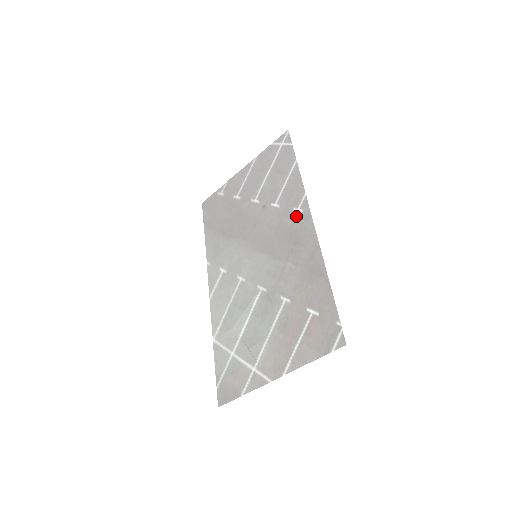
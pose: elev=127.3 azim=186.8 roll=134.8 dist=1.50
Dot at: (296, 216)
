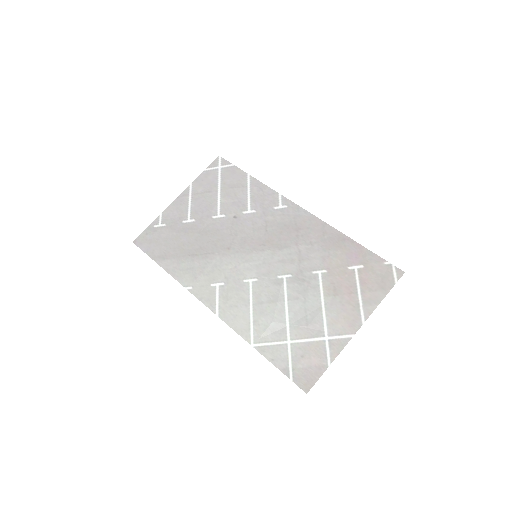
Dot at: (282, 212)
